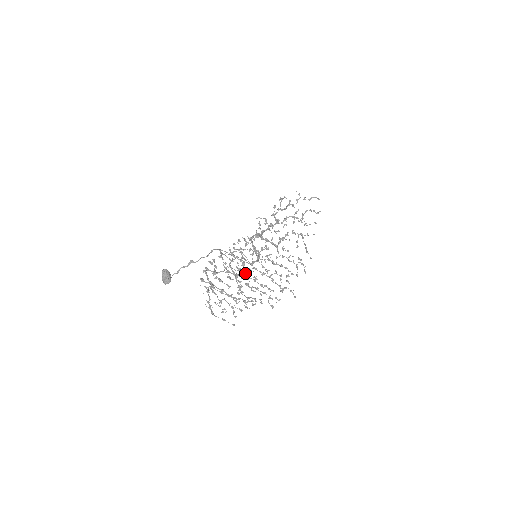
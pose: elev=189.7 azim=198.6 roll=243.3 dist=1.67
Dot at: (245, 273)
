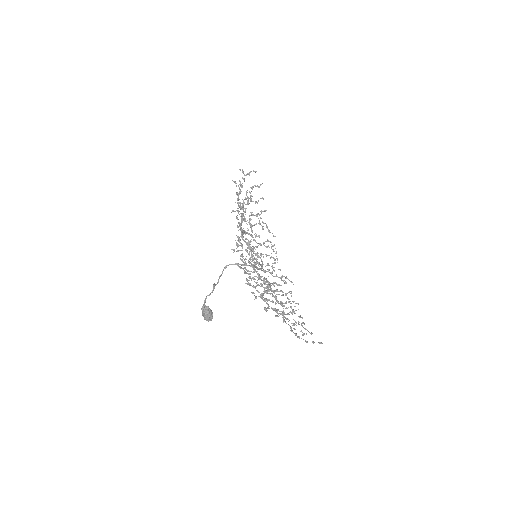
Dot at: (263, 279)
